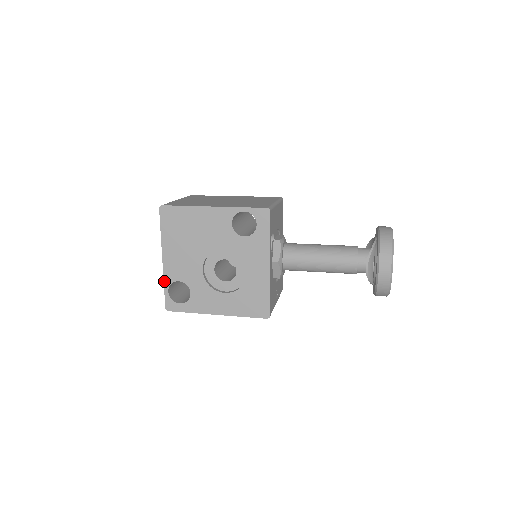
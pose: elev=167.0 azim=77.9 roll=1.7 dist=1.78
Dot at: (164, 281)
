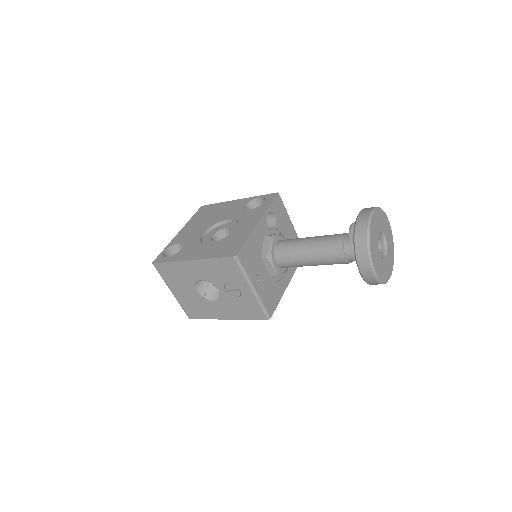
Dot at: (168, 245)
